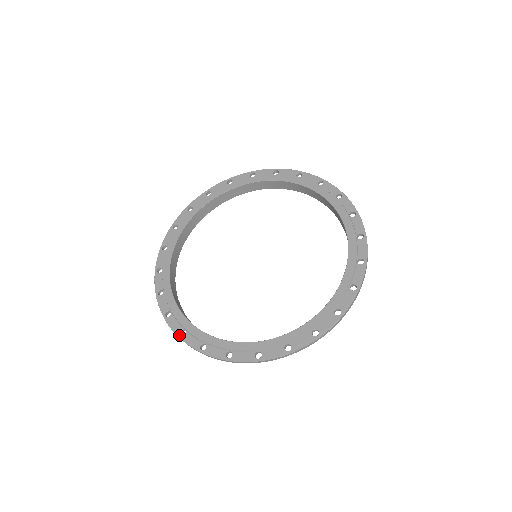
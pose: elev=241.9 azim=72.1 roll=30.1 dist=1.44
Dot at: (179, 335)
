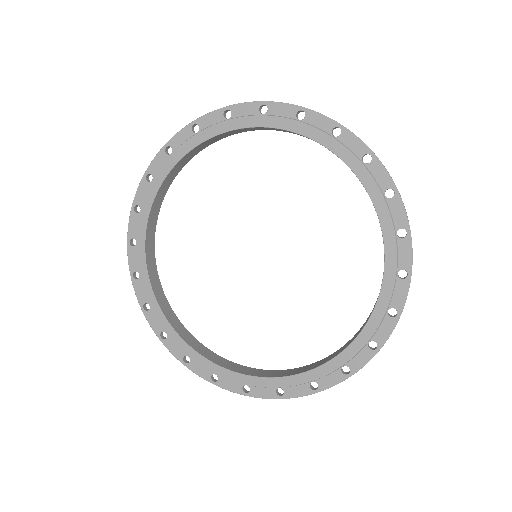
Dot at: (212, 382)
